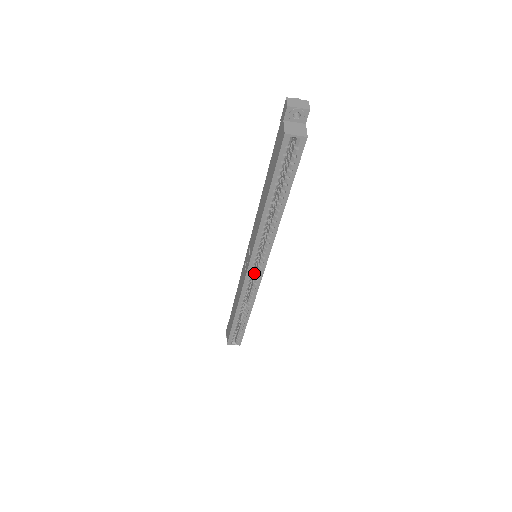
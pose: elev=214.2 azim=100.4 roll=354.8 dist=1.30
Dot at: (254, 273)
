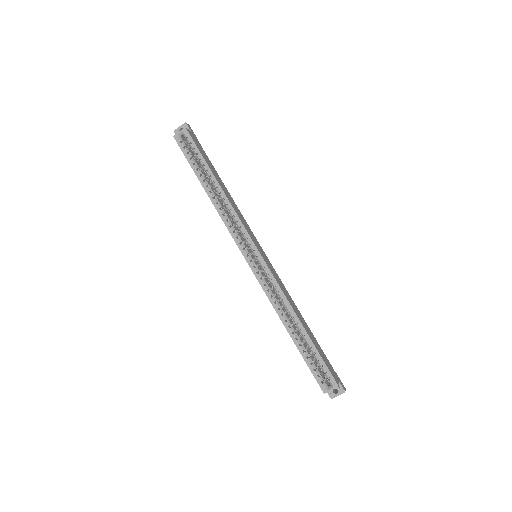
Dot at: occluded
